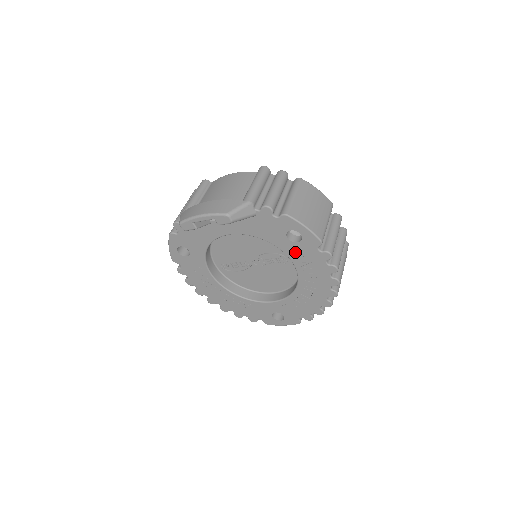
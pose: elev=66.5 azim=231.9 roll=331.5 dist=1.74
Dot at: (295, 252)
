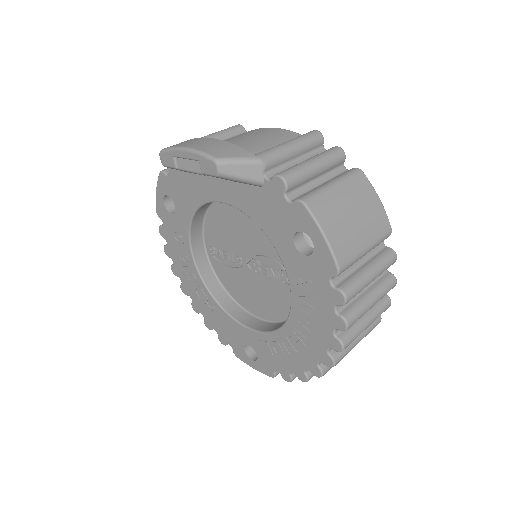
Dot at: (297, 270)
